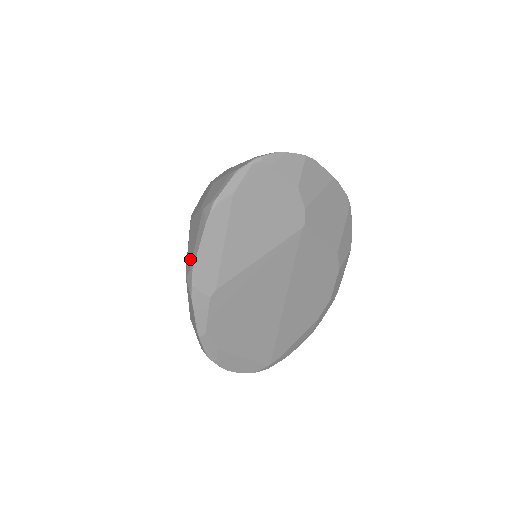
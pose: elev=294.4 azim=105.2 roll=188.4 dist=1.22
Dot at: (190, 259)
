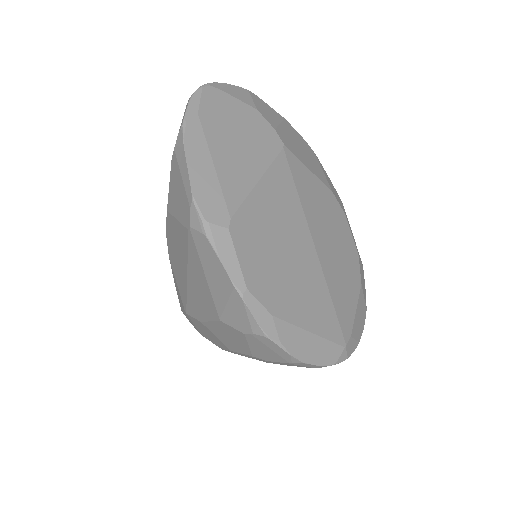
Dot at: (185, 206)
